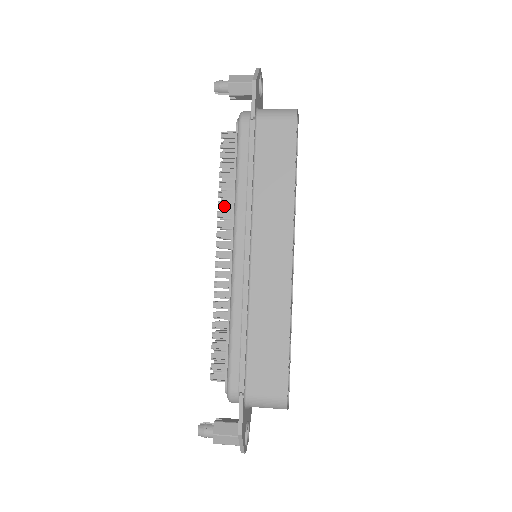
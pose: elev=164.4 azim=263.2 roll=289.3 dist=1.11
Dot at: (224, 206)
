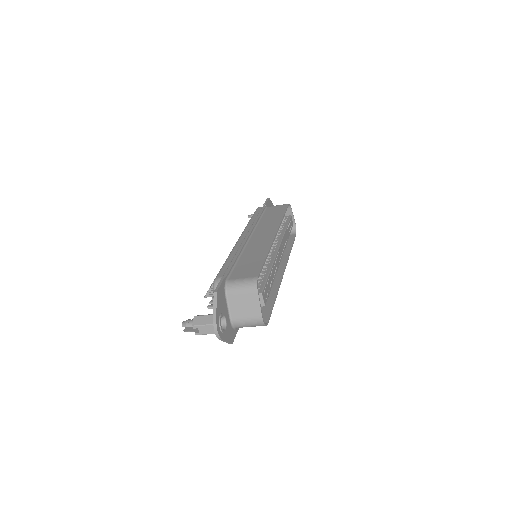
Dot at: occluded
